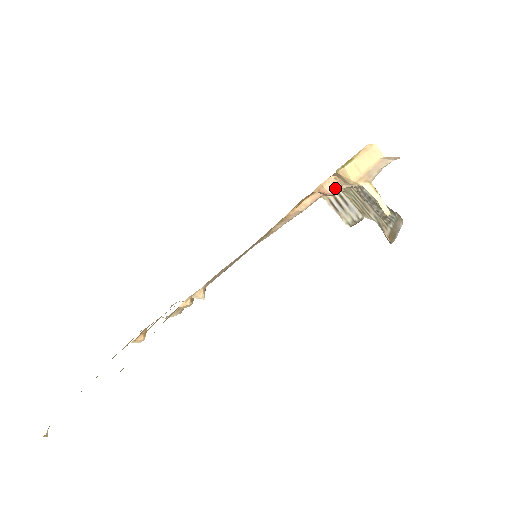
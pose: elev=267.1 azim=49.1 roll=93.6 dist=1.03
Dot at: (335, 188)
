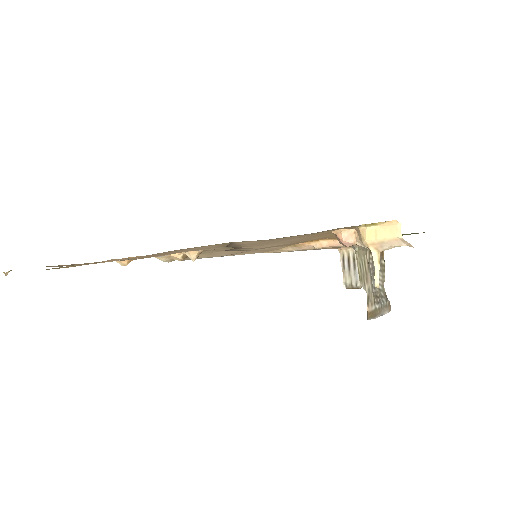
Dot at: (350, 240)
